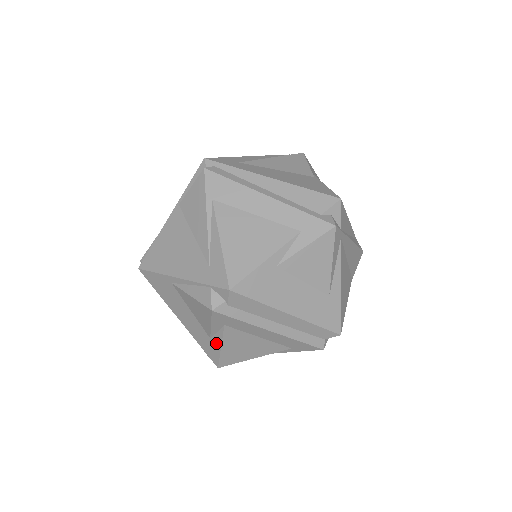
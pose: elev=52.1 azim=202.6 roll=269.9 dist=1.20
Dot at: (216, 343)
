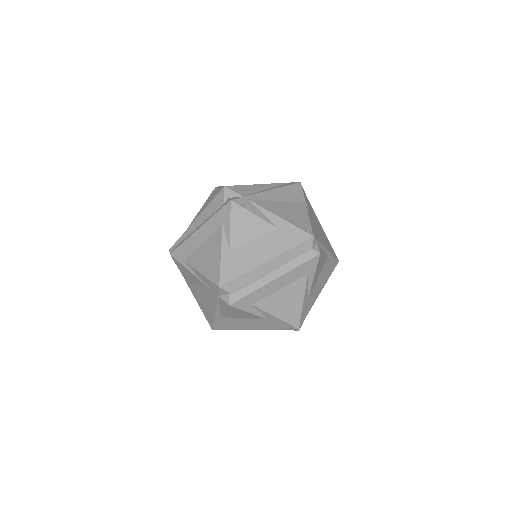
Dot at: (272, 318)
